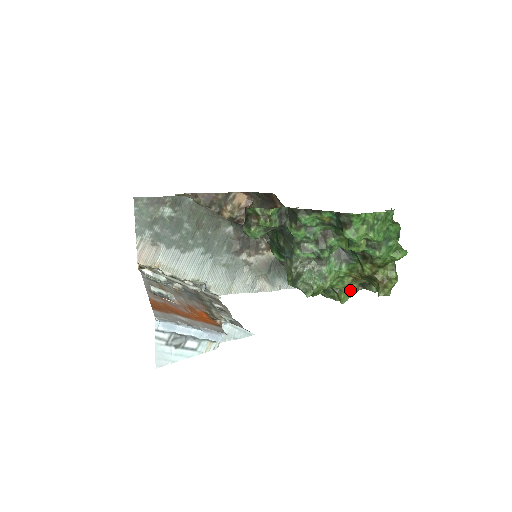
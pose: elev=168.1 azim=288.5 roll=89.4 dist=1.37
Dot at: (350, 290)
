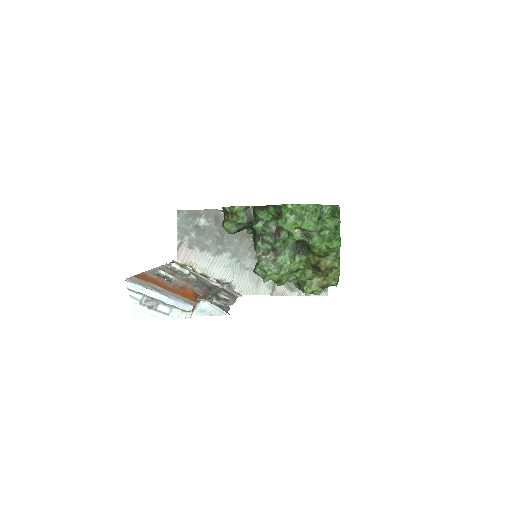
Dot at: (314, 283)
